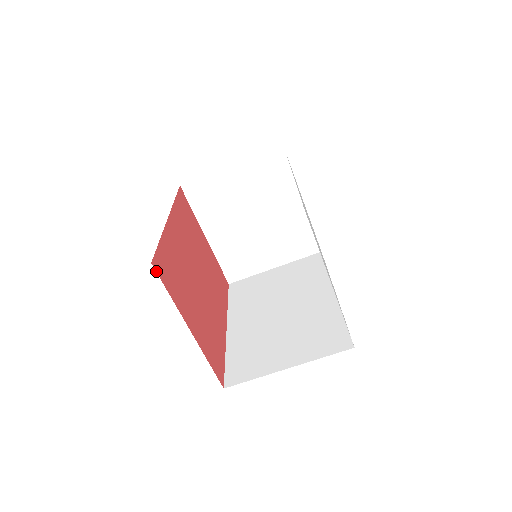
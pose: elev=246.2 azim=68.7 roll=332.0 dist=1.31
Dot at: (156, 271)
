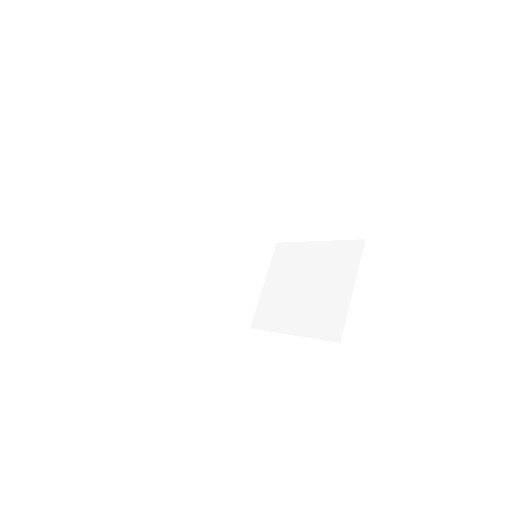
Dot at: occluded
